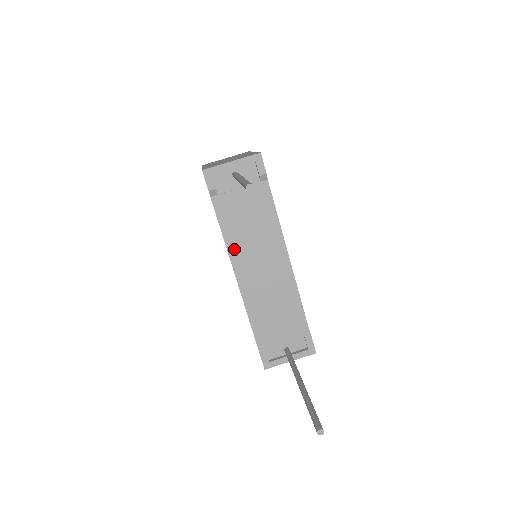
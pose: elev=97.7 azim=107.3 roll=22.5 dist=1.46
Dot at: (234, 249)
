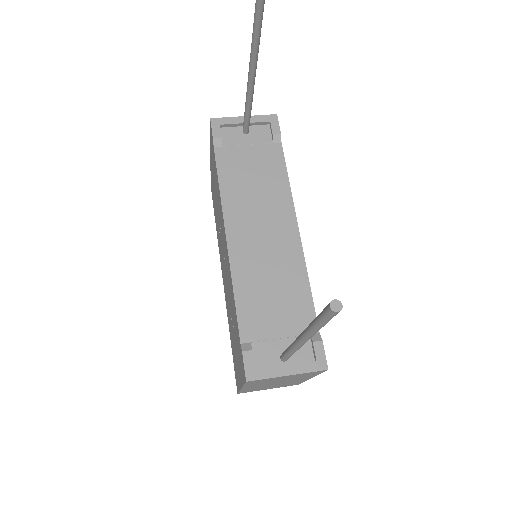
Dot at: (231, 206)
